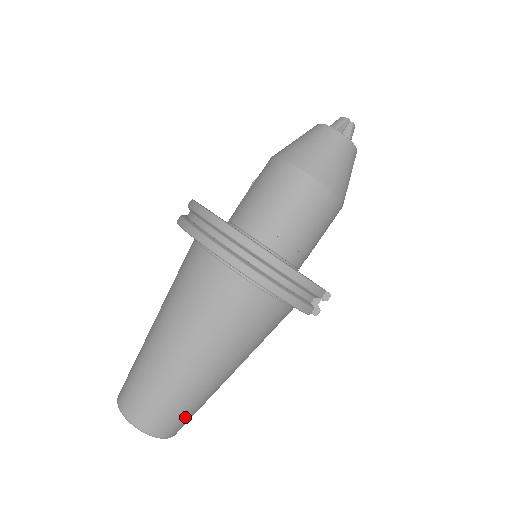
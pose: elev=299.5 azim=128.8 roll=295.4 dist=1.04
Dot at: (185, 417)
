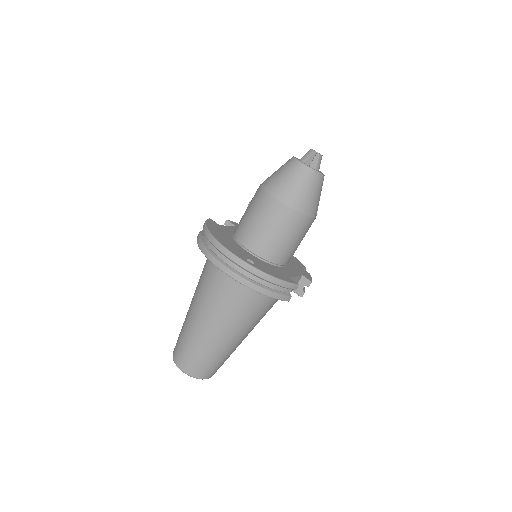
Dot at: (216, 366)
